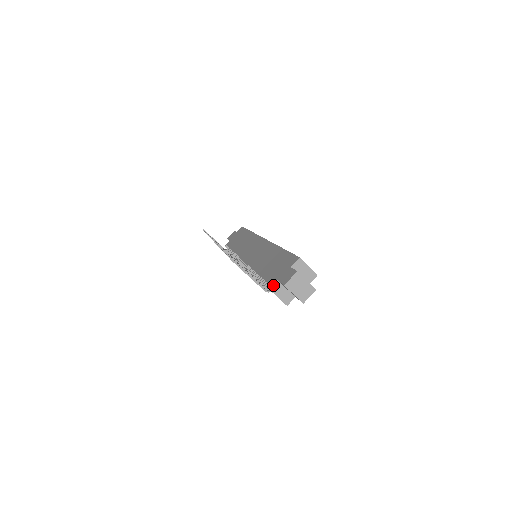
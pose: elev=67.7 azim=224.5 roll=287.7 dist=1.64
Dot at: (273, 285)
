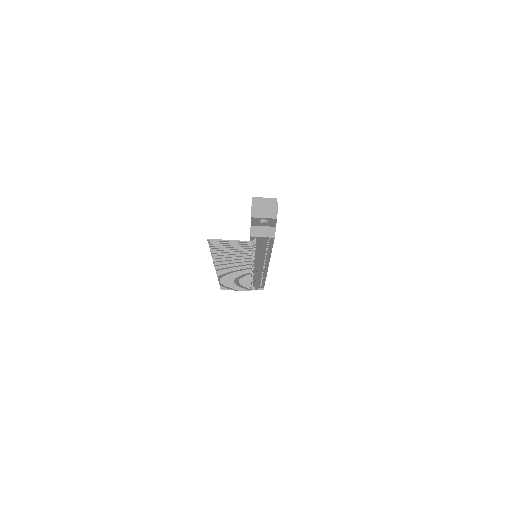
Dot at: (251, 231)
